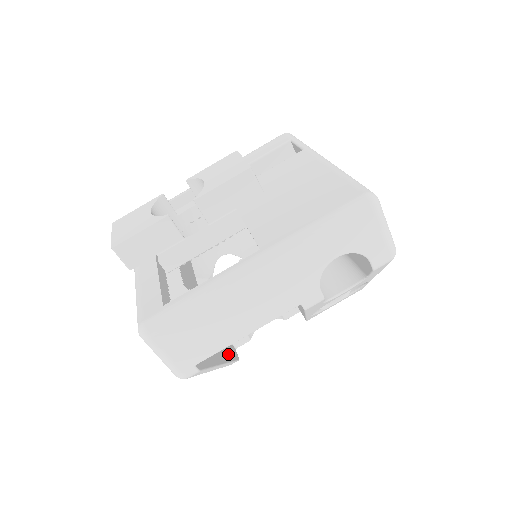
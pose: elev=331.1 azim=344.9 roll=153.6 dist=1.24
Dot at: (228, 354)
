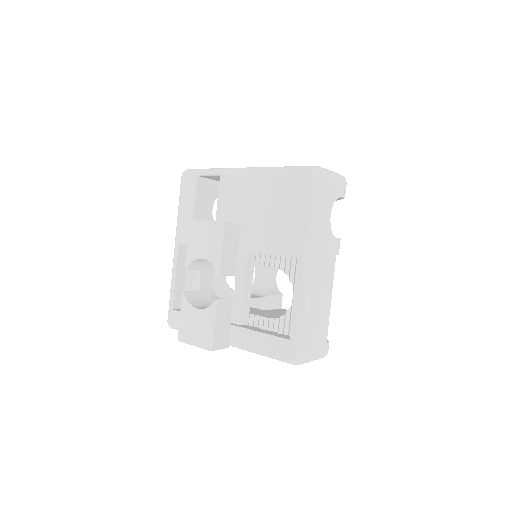
Dot at: occluded
